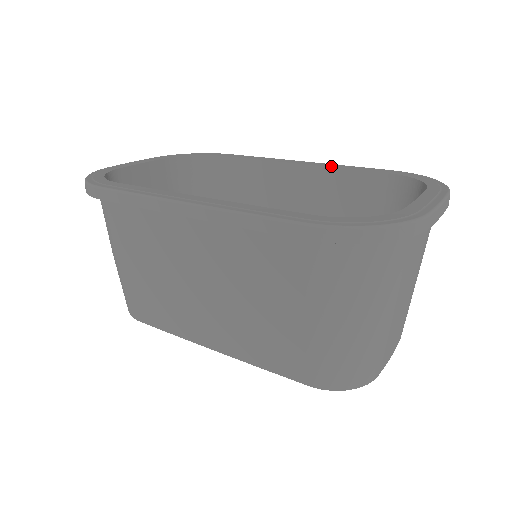
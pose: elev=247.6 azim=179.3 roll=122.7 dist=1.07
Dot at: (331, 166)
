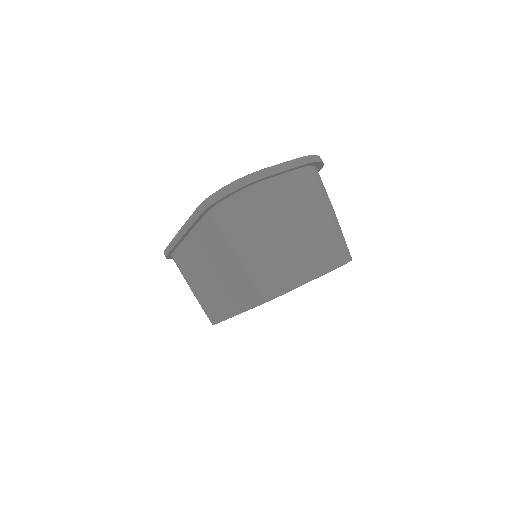
Dot at: occluded
